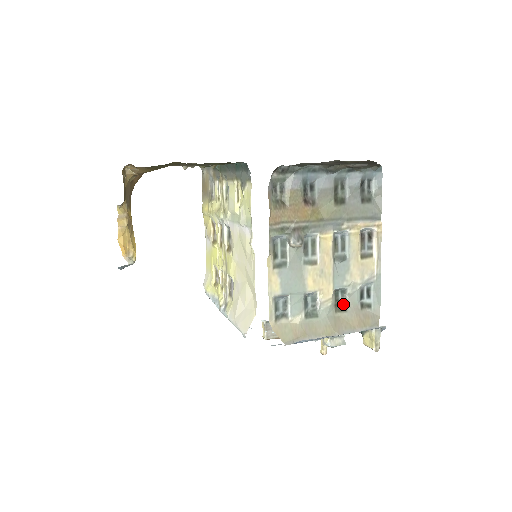
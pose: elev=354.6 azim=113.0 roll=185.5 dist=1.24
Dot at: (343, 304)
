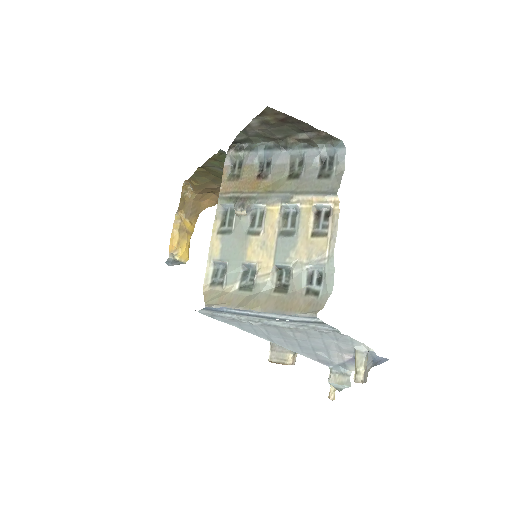
Dot at: (286, 285)
